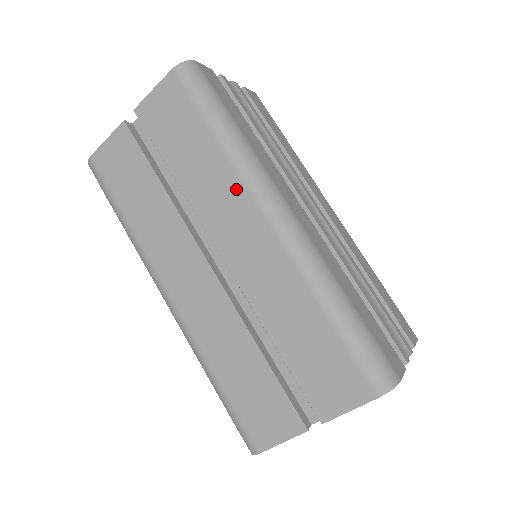
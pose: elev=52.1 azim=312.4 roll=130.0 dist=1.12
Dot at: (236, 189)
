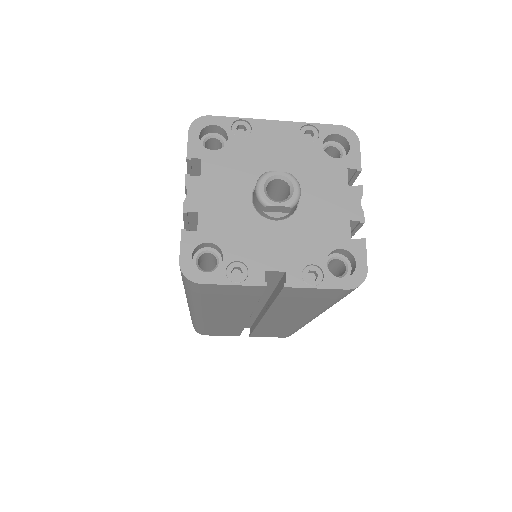
Dot at: (307, 315)
